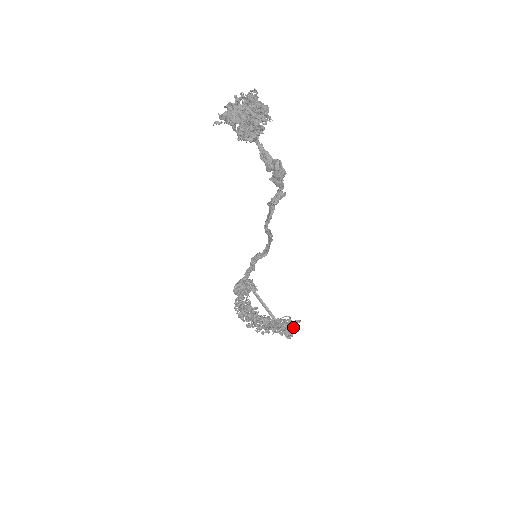
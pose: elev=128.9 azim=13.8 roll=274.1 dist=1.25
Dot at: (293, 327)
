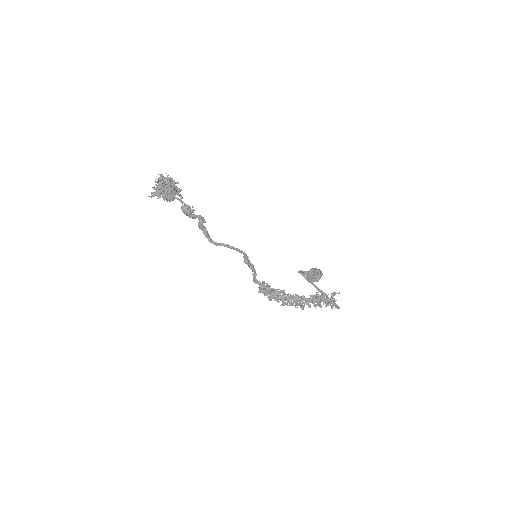
Dot at: (328, 299)
